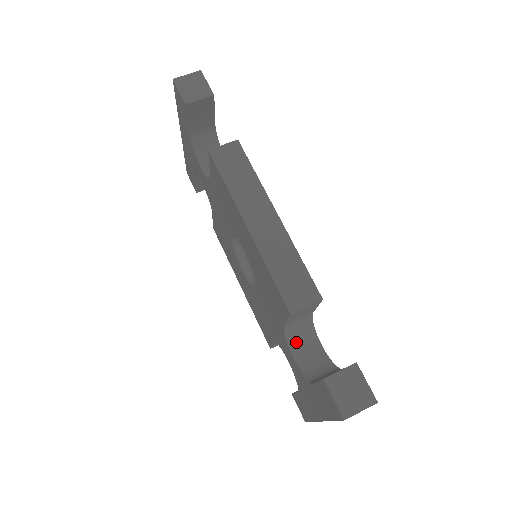
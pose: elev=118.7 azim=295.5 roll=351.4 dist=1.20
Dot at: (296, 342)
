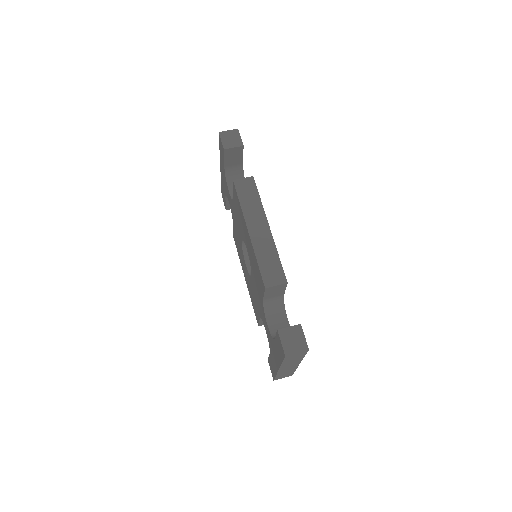
Dot at: (271, 314)
